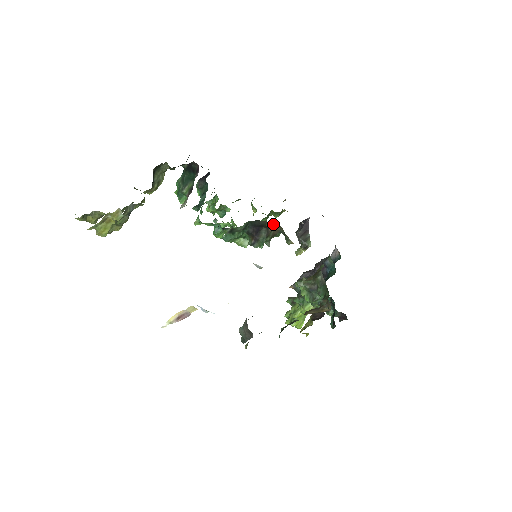
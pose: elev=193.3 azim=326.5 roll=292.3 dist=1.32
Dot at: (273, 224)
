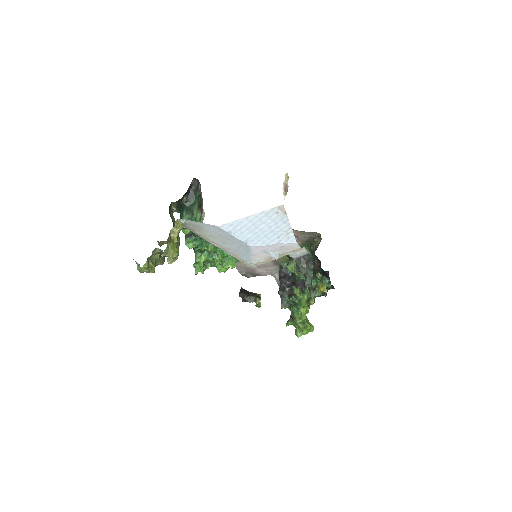
Dot at: occluded
